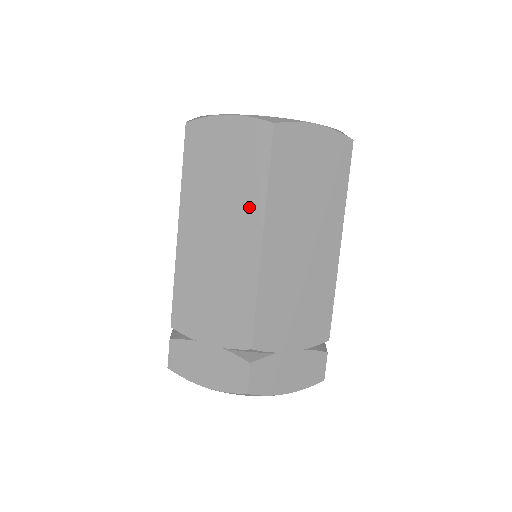
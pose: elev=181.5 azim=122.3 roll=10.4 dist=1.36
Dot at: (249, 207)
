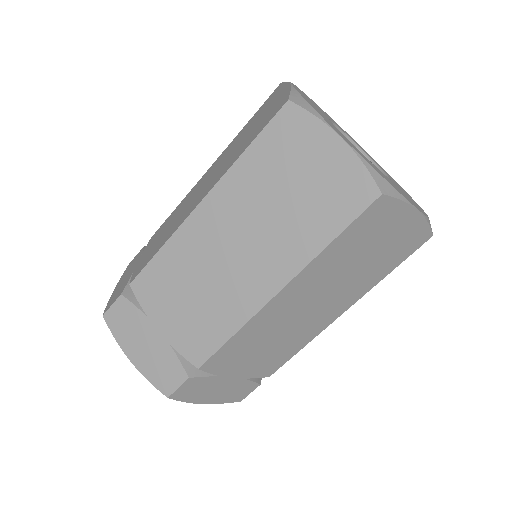
Dot at: (291, 250)
